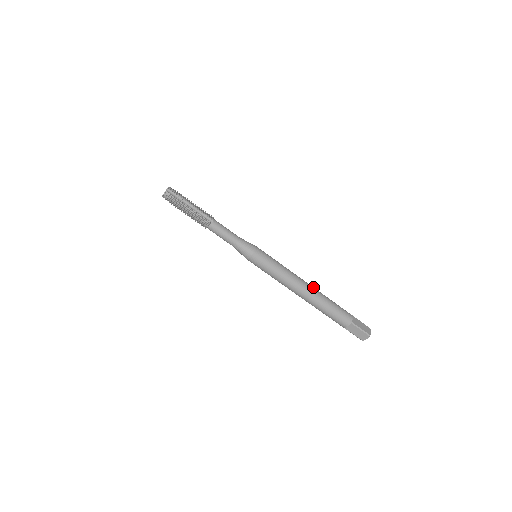
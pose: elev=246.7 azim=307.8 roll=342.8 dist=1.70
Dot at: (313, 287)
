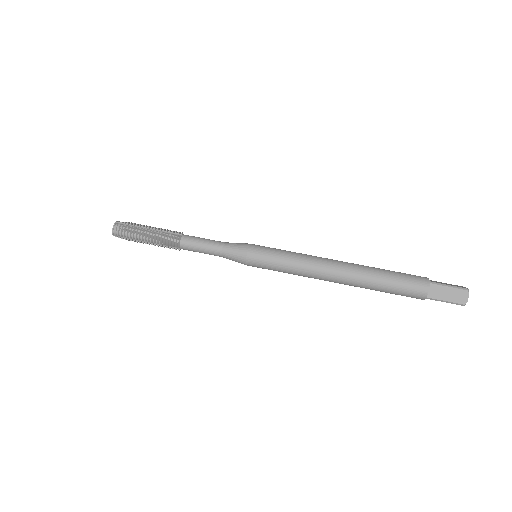
Dot at: occluded
